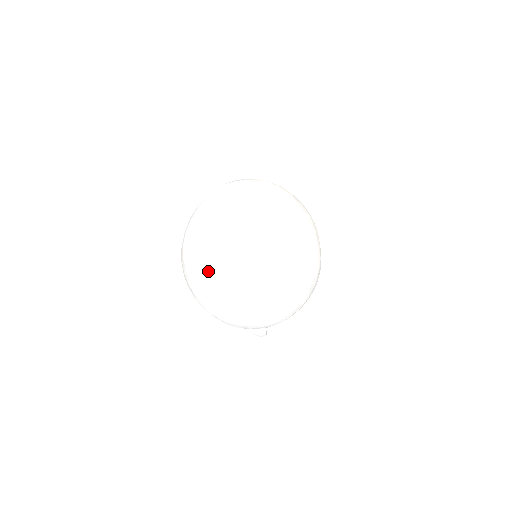
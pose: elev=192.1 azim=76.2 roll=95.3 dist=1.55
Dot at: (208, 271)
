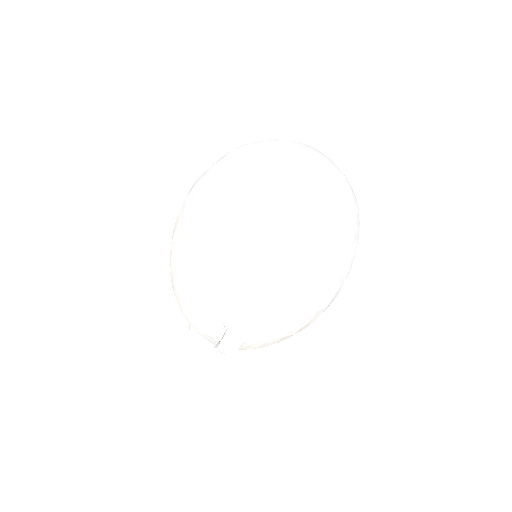
Dot at: (274, 167)
